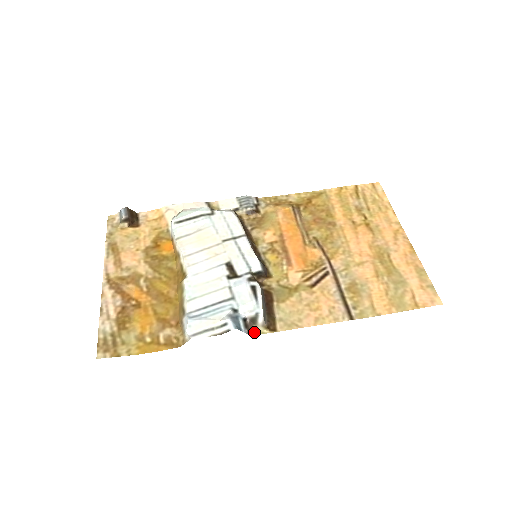
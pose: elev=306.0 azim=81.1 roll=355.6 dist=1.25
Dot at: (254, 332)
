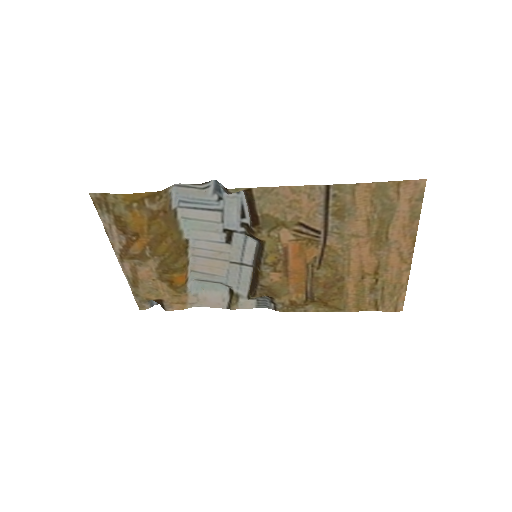
Dot at: (230, 191)
